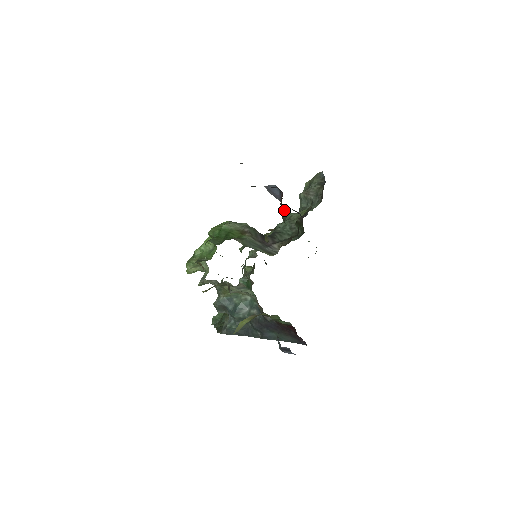
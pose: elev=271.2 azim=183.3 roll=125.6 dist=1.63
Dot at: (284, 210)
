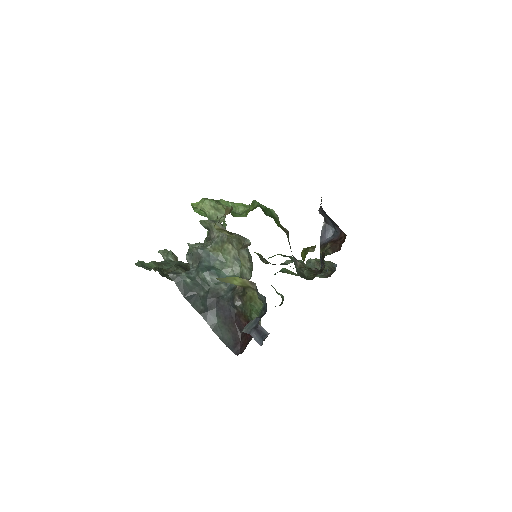
Dot at: (338, 248)
